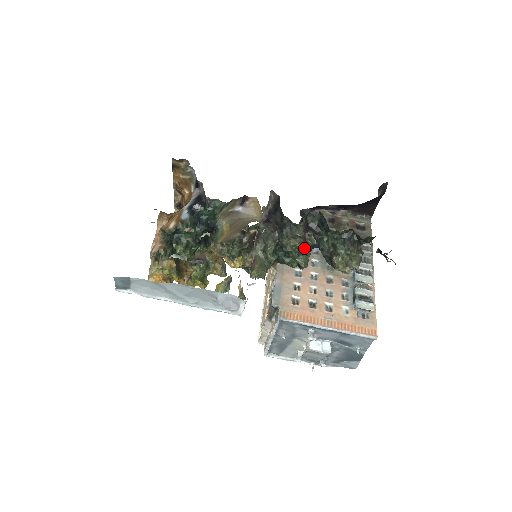
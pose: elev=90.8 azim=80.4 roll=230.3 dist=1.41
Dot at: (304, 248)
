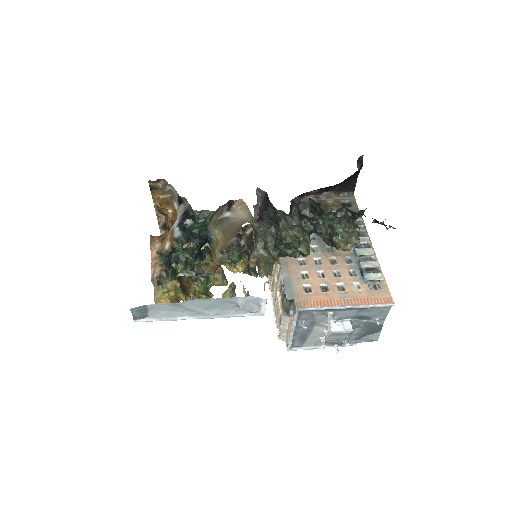
Dot at: (303, 236)
